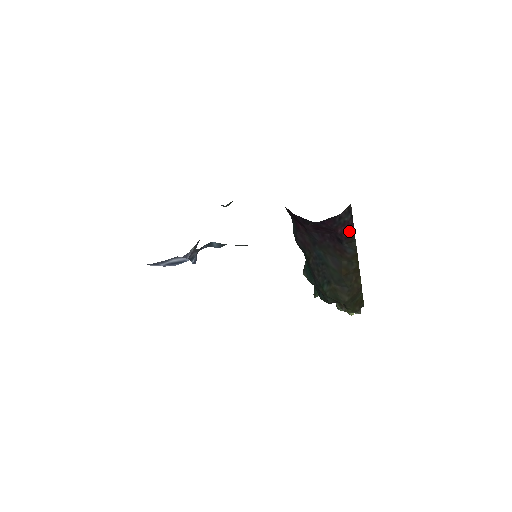
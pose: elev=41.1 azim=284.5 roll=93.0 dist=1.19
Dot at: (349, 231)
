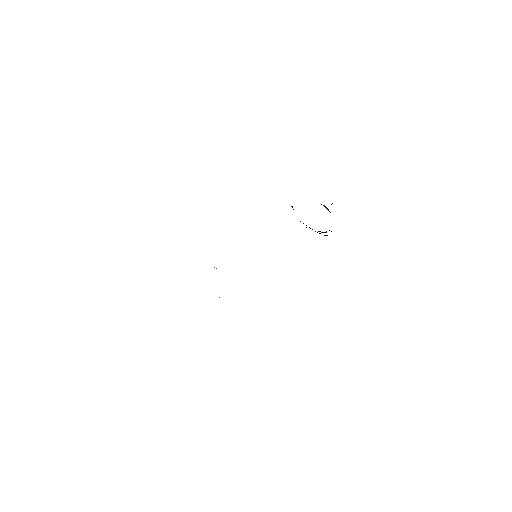
Dot at: occluded
